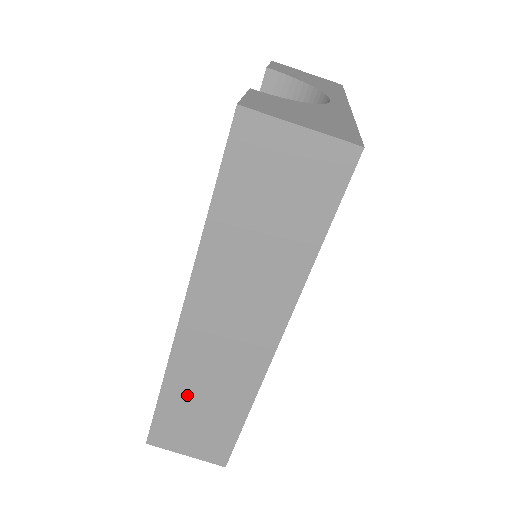
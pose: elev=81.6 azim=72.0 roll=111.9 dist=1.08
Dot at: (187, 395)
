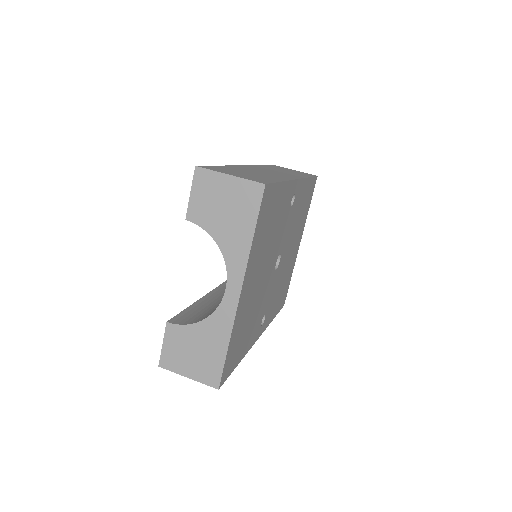
Dot at: (240, 170)
